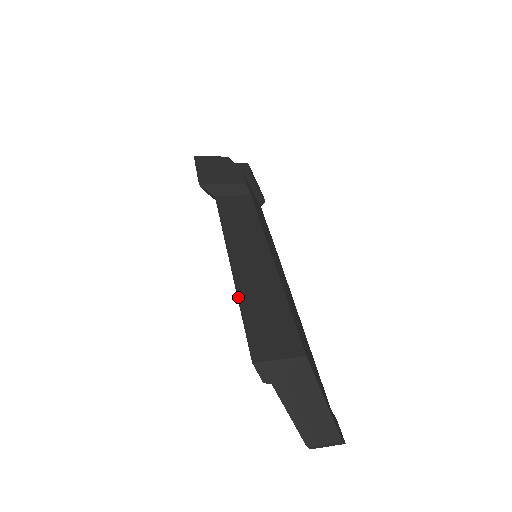
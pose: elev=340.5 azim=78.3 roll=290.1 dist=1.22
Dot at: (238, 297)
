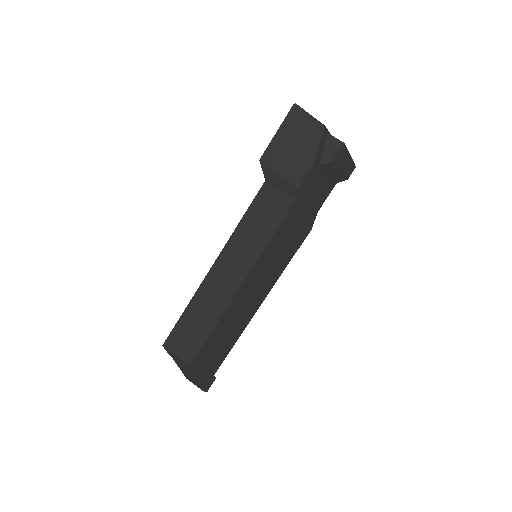
Dot at: (192, 299)
